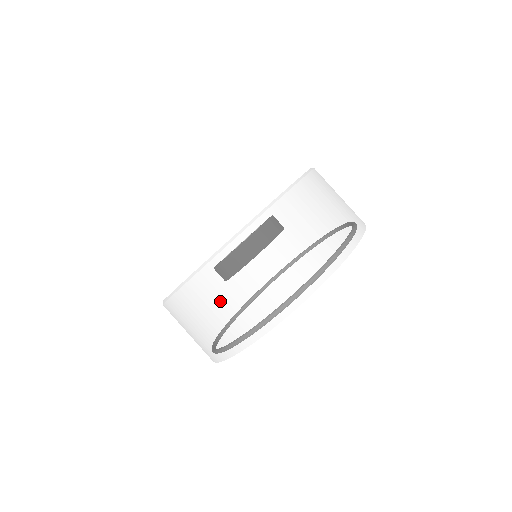
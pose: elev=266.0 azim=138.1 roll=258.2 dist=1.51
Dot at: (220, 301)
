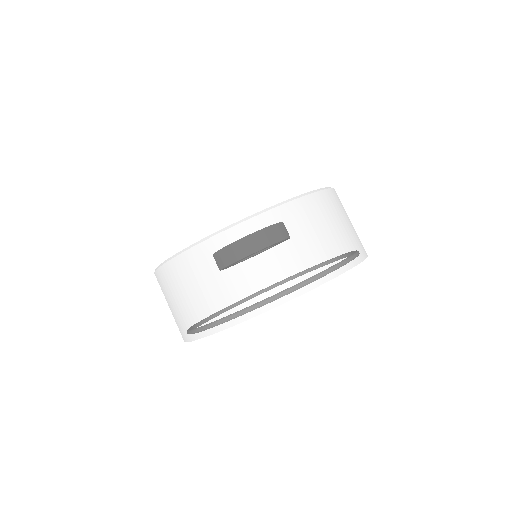
Dot at: occluded
